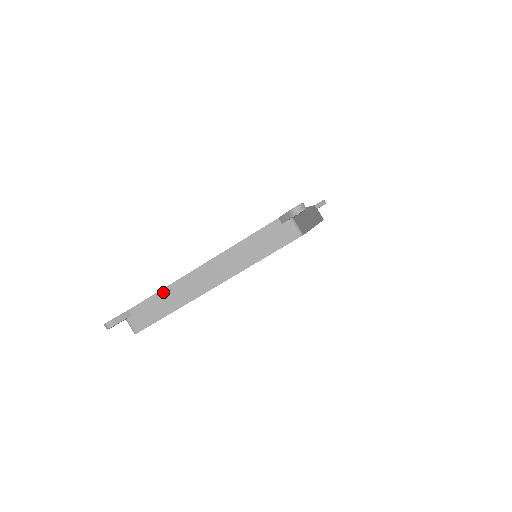
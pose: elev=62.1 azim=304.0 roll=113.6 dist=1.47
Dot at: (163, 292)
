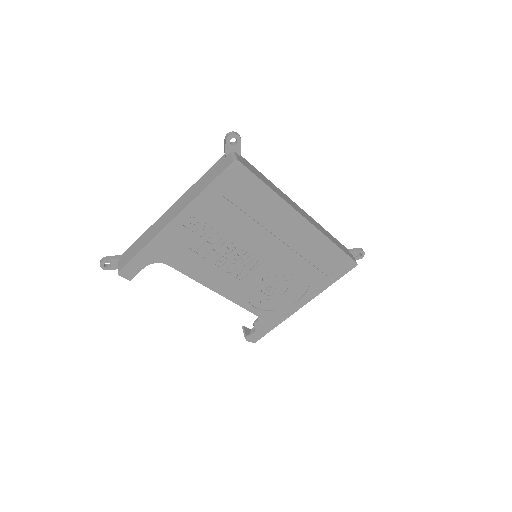
Dot at: (144, 234)
